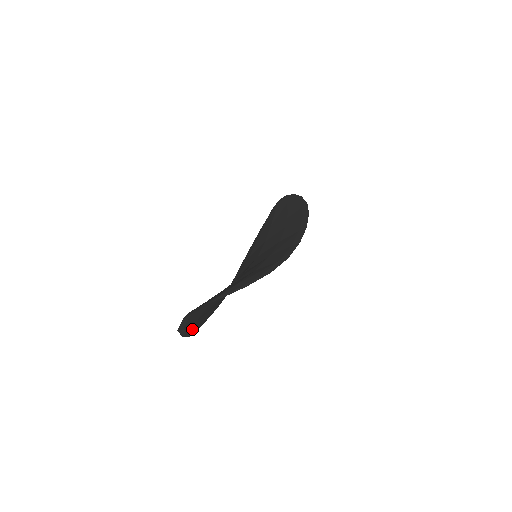
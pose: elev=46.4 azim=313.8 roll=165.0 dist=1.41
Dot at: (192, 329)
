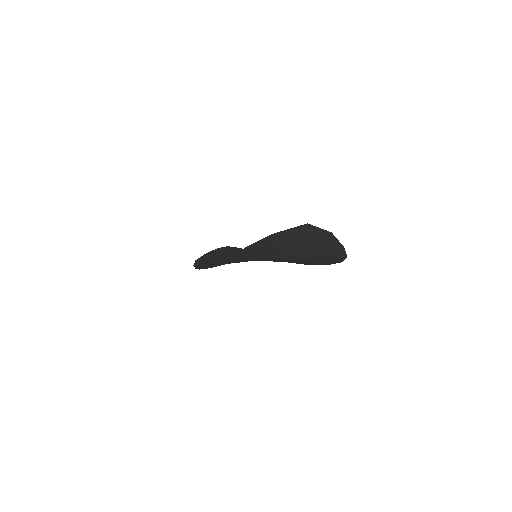
Dot at: (242, 252)
